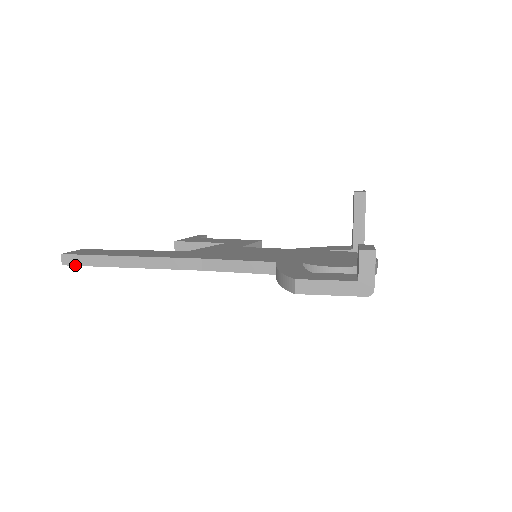
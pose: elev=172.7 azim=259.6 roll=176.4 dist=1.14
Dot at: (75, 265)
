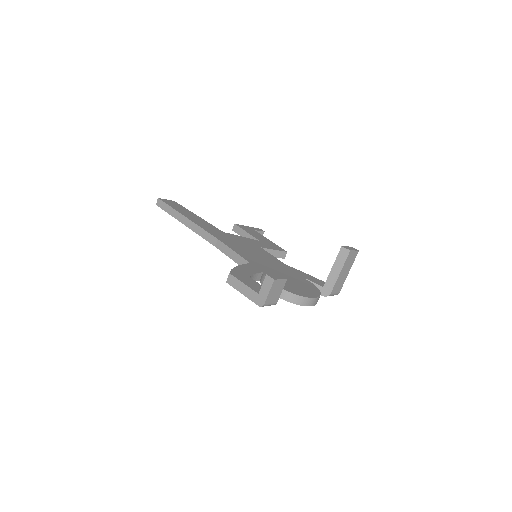
Dot at: (161, 208)
